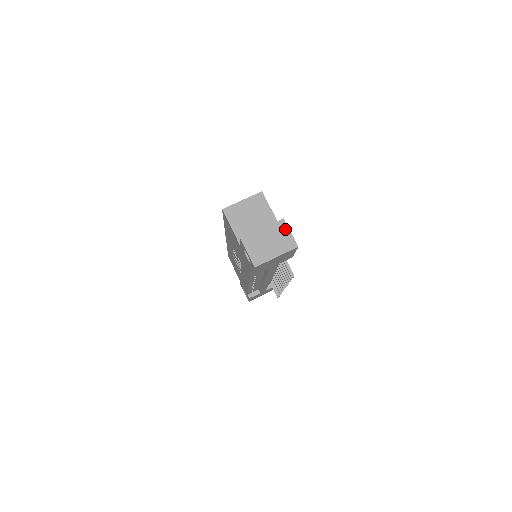
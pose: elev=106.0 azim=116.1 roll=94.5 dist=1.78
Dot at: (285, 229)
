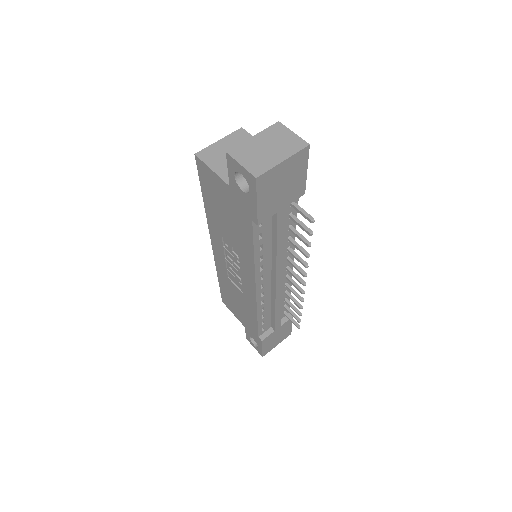
Dot at: (284, 131)
